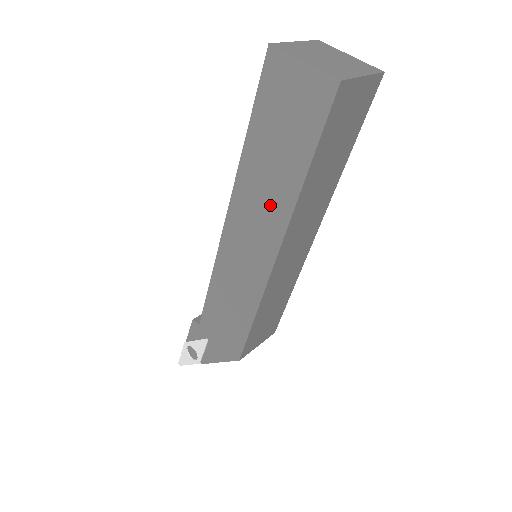
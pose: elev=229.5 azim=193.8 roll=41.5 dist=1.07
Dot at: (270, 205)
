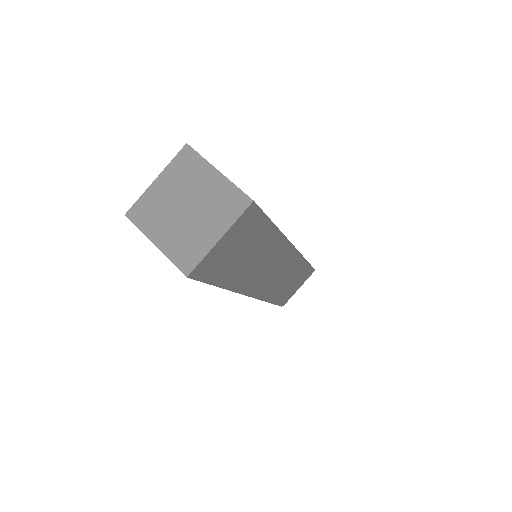
Dot at: occluded
